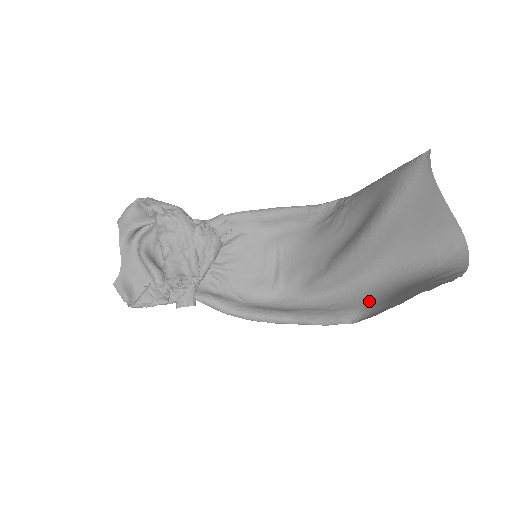
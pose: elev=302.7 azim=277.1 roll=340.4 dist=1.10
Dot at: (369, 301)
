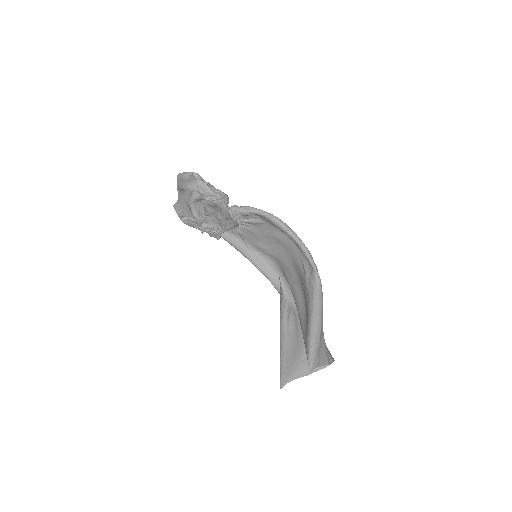
Dot at: occluded
